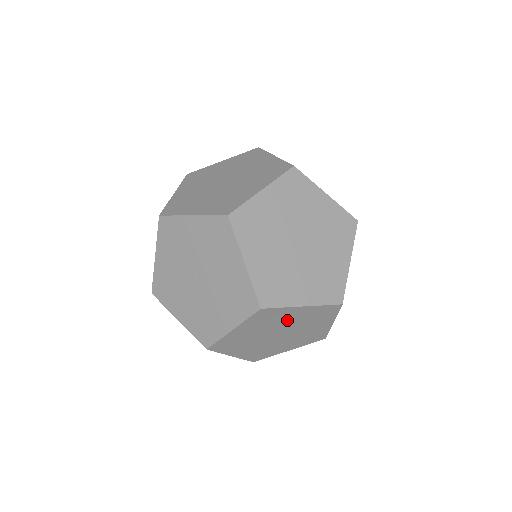
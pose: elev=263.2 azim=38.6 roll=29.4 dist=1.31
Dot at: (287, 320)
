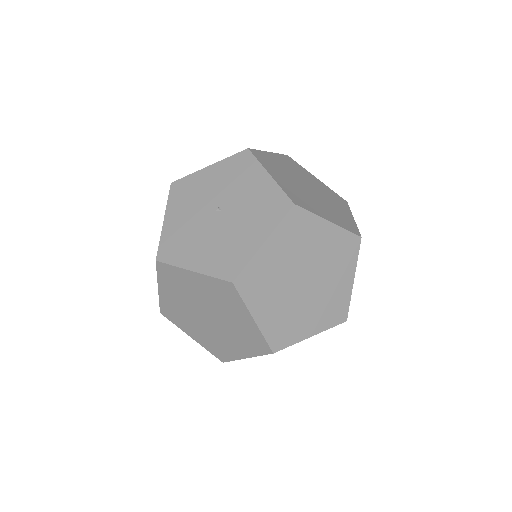
Dot at: (229, 314)
